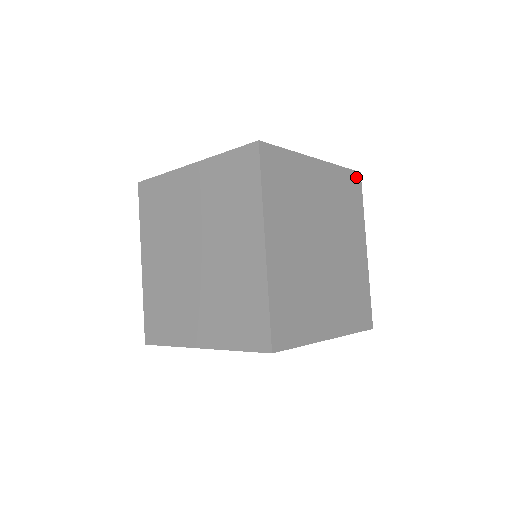
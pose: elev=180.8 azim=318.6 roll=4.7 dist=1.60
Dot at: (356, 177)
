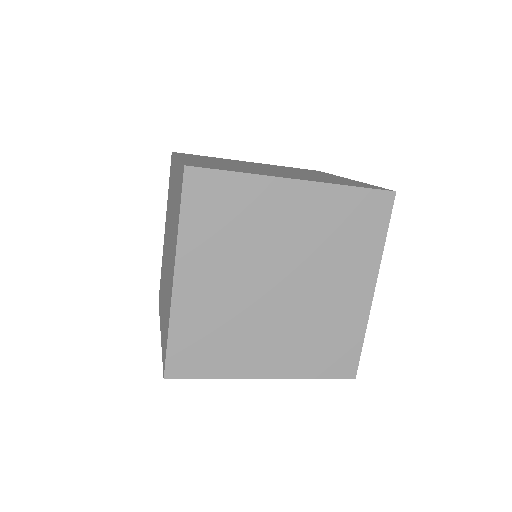
Dot at: (382, 198)
